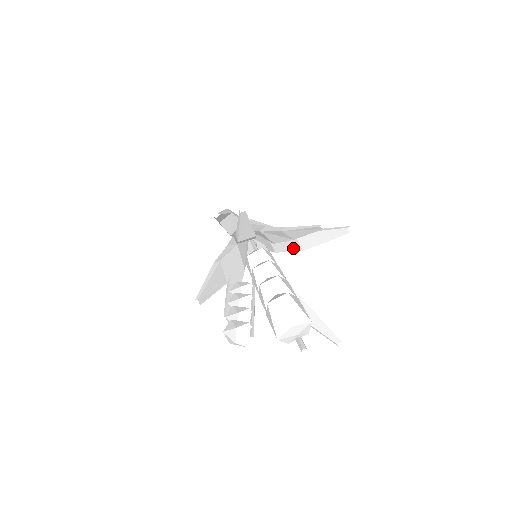
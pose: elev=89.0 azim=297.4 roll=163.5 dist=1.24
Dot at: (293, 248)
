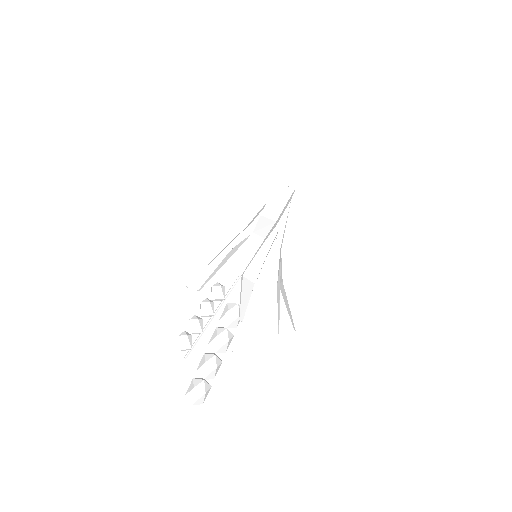
Dot at: occluded
